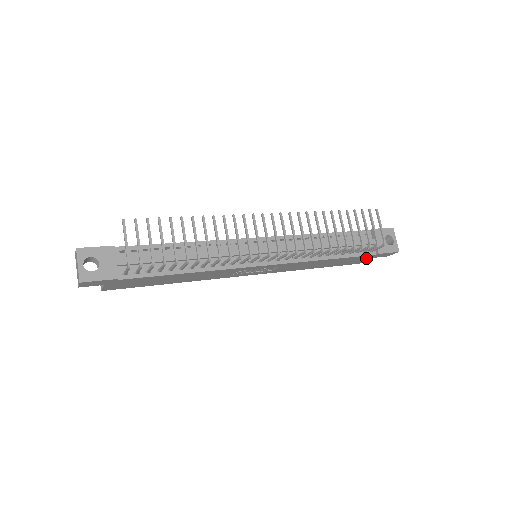
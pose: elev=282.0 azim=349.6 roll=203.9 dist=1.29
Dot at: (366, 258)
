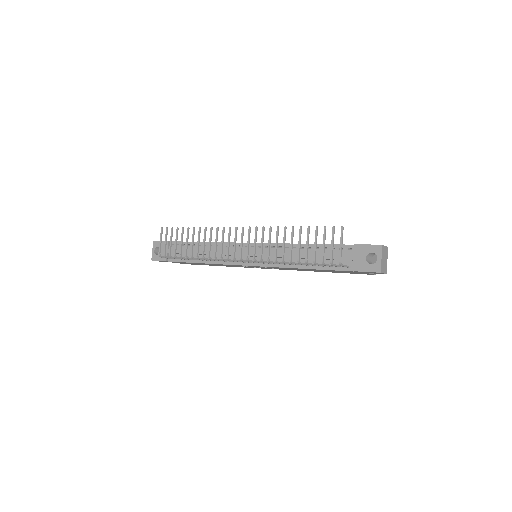
Dot at: (357, 272)
